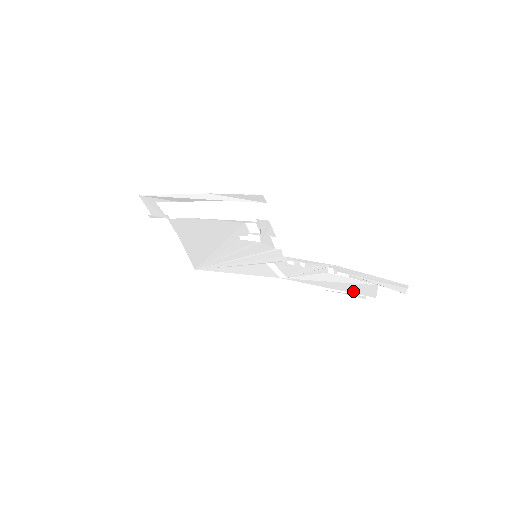
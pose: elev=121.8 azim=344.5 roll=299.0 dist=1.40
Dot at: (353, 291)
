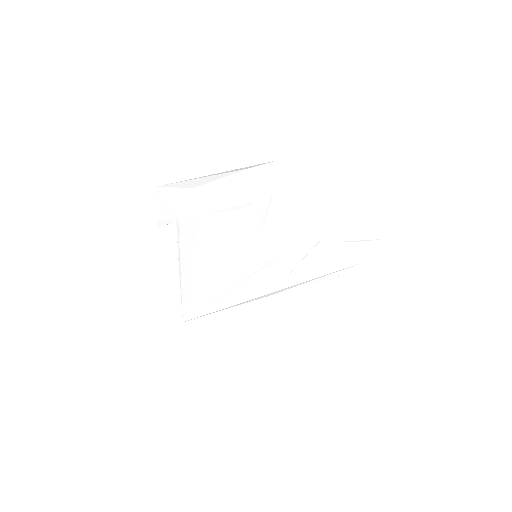
Dot at: (341, 265)
